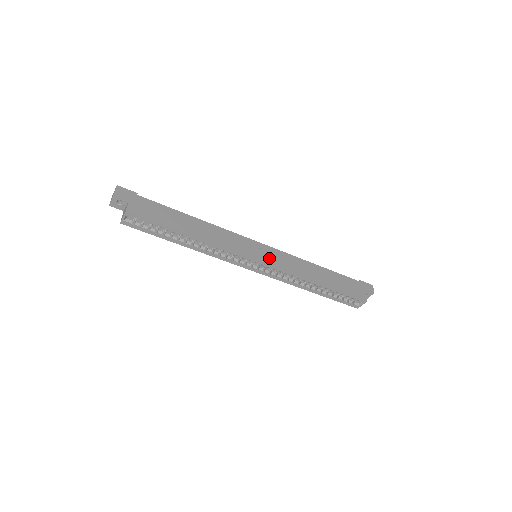
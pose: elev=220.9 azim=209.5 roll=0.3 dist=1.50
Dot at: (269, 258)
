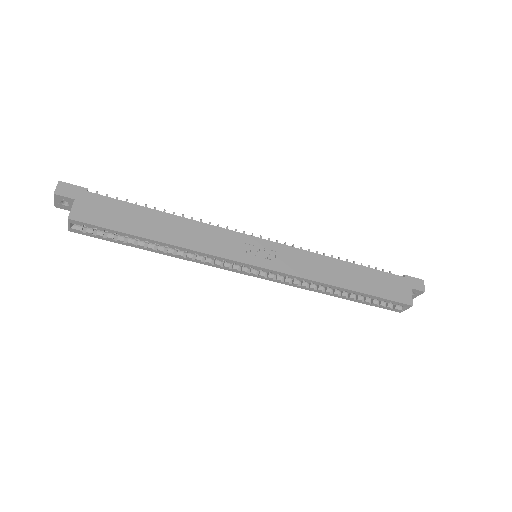
Dot at: (272, 260)
